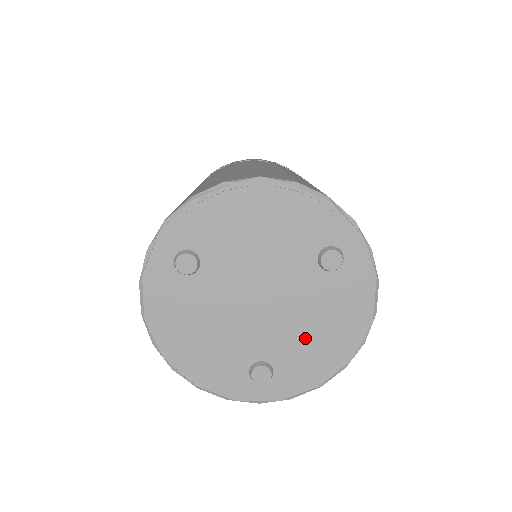
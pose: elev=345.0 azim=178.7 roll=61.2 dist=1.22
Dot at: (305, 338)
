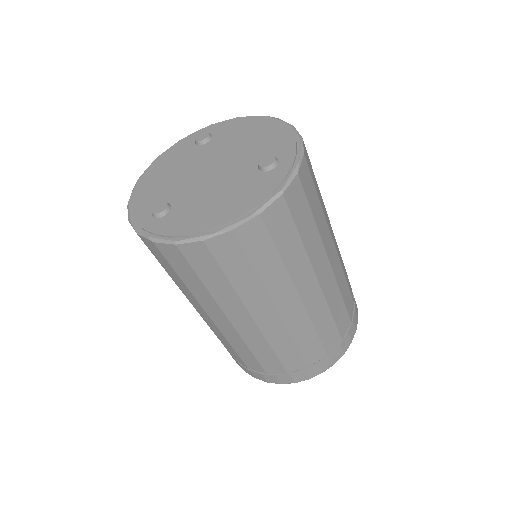
Dot at: (205, 203)
